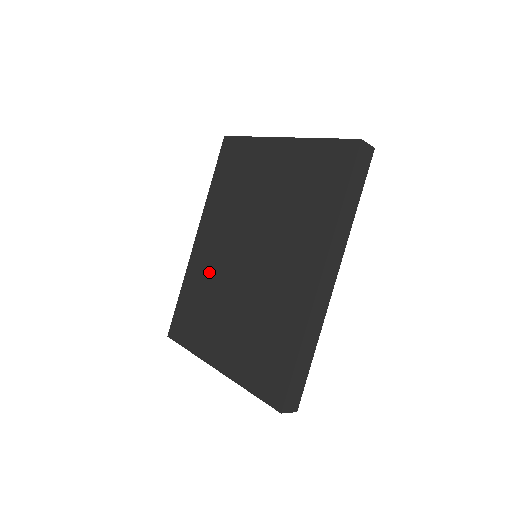
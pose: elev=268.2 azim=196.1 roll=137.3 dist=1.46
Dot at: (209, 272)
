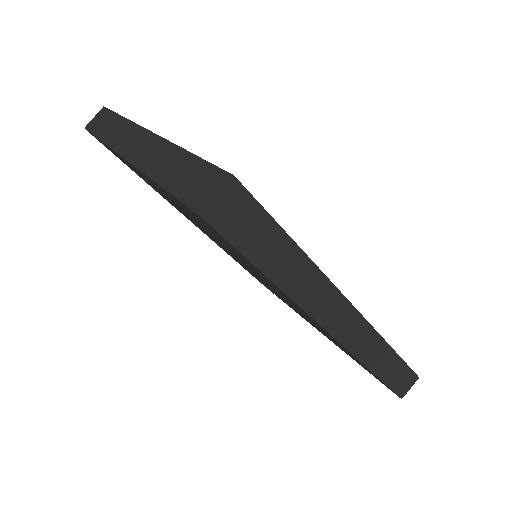
Dot at: occluded
